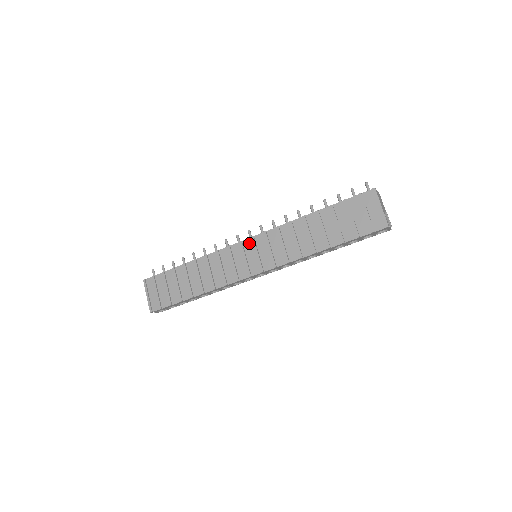
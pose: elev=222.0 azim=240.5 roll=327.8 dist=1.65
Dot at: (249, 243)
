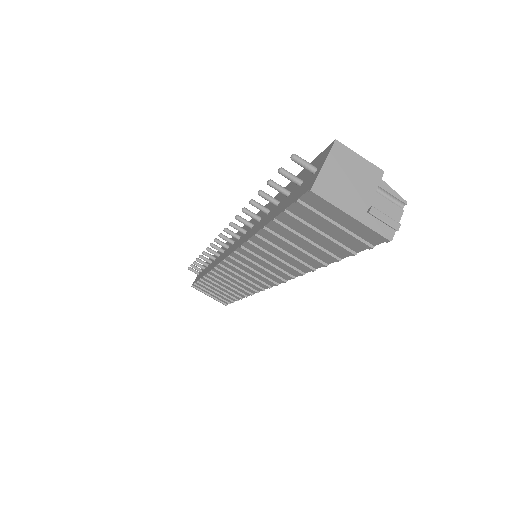
Dot at: (233, 261)
